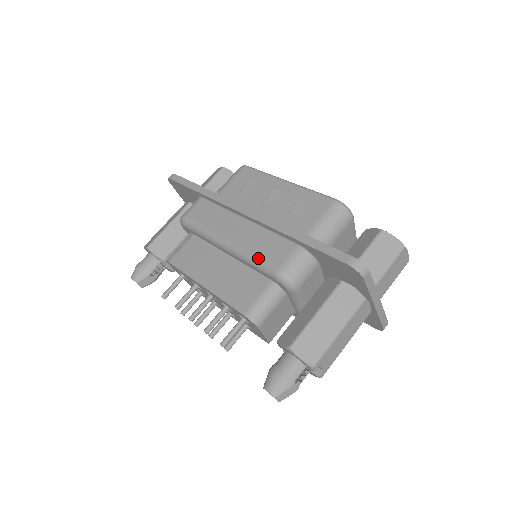
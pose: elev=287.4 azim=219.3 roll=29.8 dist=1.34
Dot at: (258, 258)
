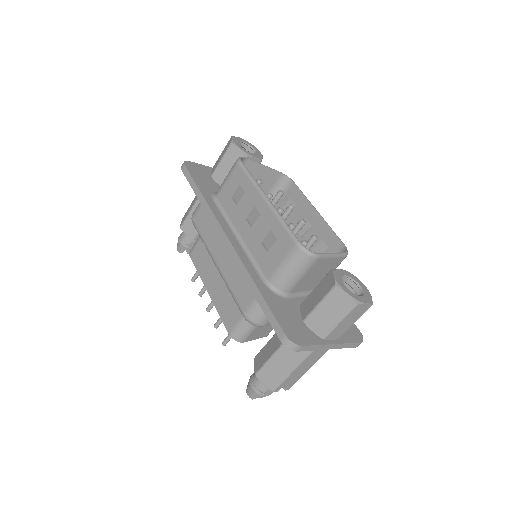
Dot at: (232, 294)
